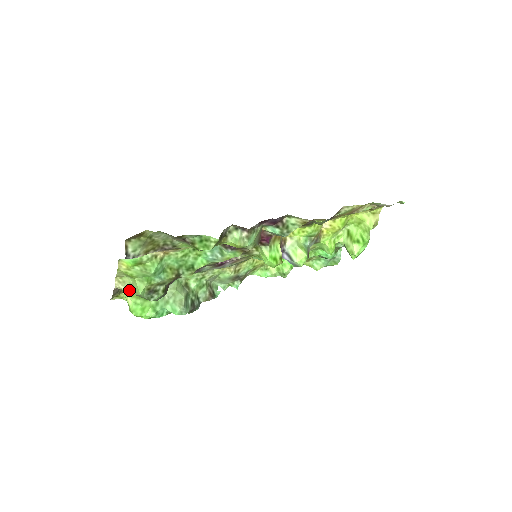
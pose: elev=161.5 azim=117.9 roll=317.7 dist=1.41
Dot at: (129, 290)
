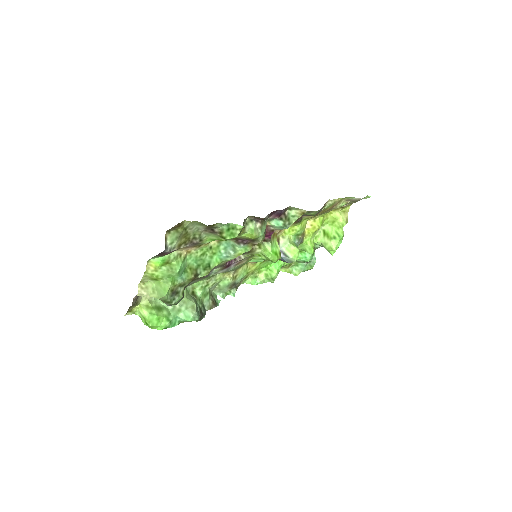
Dot at: (152, 295)
